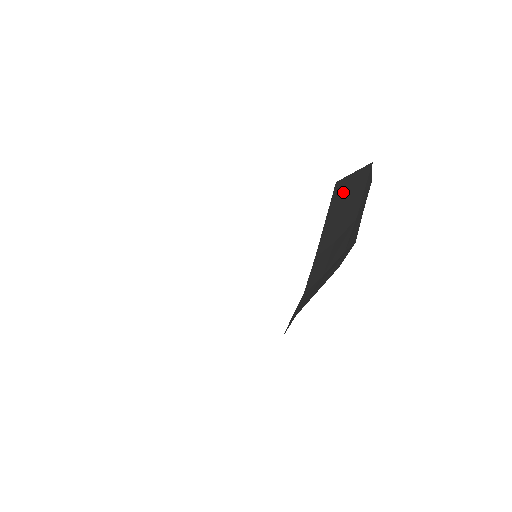
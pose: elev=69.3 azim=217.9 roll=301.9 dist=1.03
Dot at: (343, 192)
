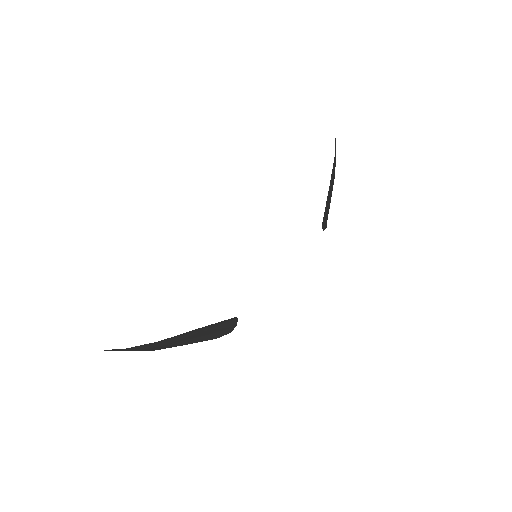
Dot at: occluded
